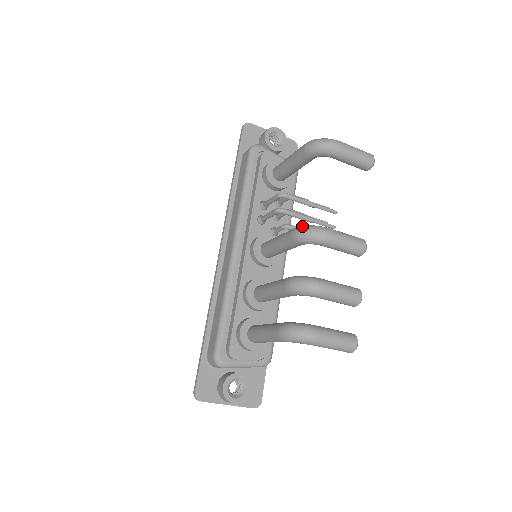
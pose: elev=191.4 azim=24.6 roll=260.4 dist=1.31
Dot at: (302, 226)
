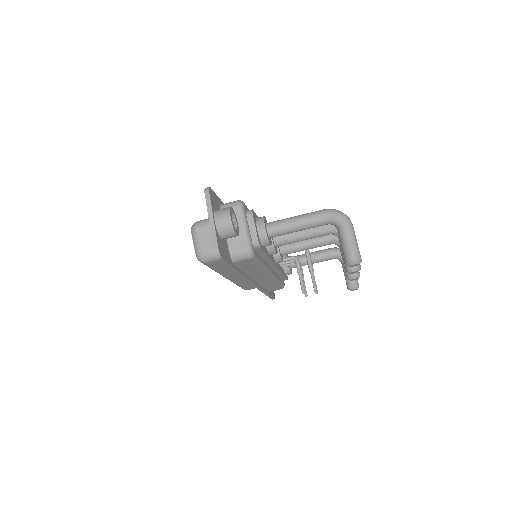
Dot at: occluded
